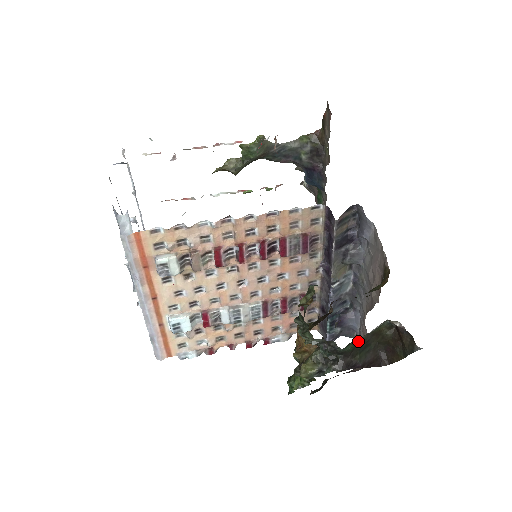
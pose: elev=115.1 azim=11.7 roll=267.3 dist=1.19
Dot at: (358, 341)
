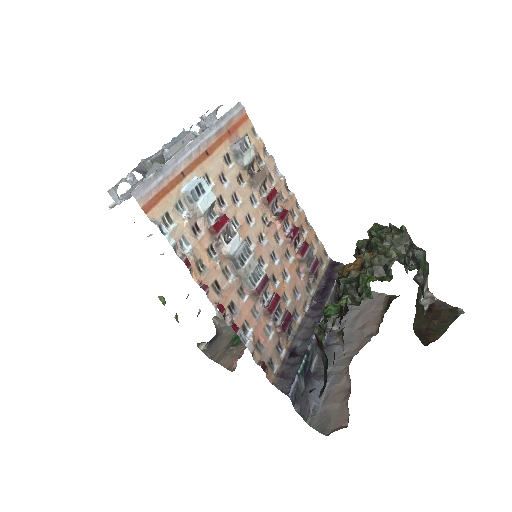
Dot at: (317, 421)
